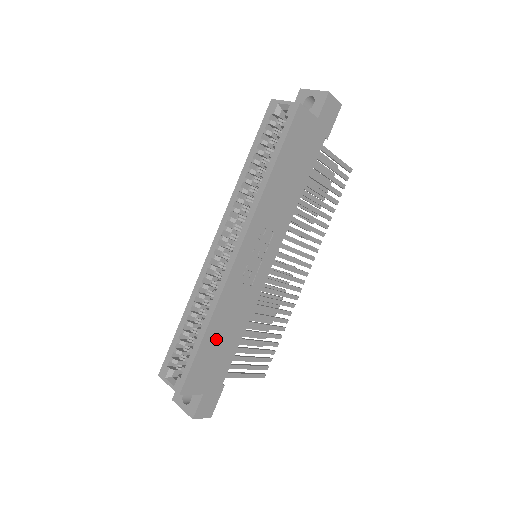
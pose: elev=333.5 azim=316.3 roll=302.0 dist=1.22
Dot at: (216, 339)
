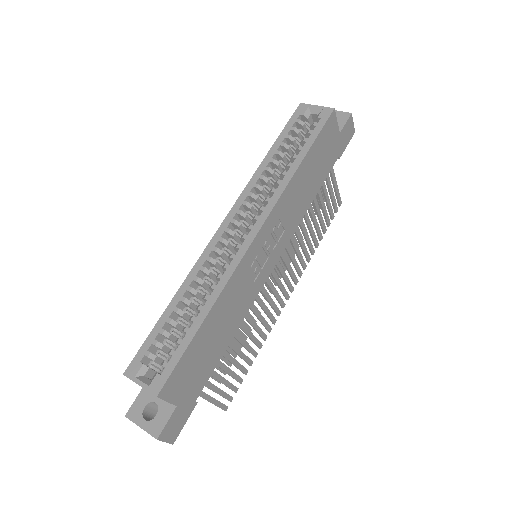
Dot at: (209, 334)
